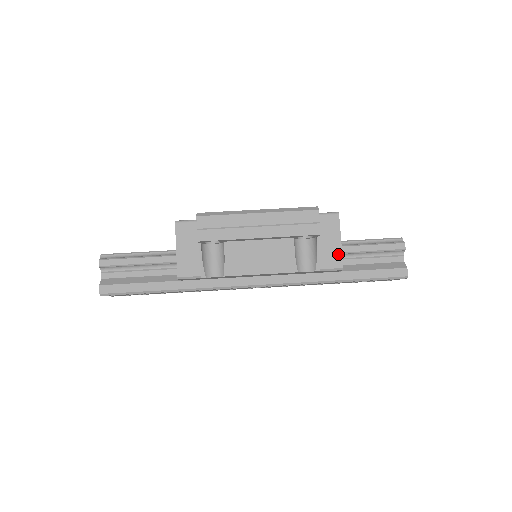
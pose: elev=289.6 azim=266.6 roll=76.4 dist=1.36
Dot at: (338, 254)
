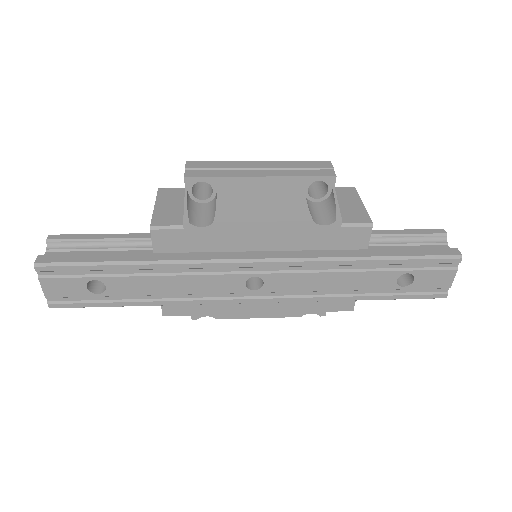
Dot at: (362, 213)
